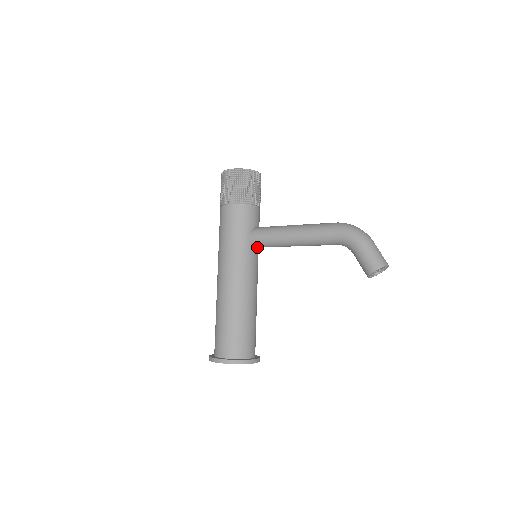
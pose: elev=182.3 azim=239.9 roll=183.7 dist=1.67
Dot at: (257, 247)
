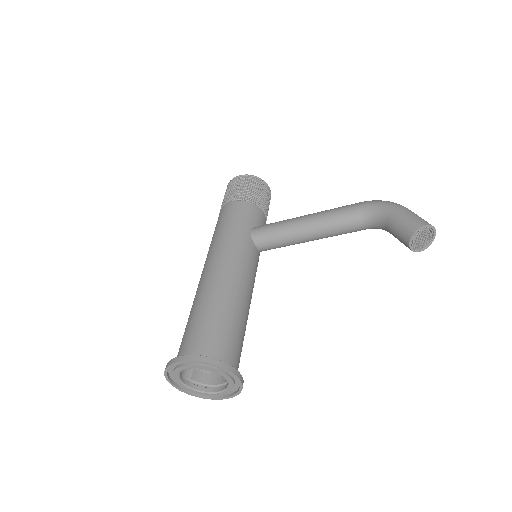
Dot at: (259, 247)
